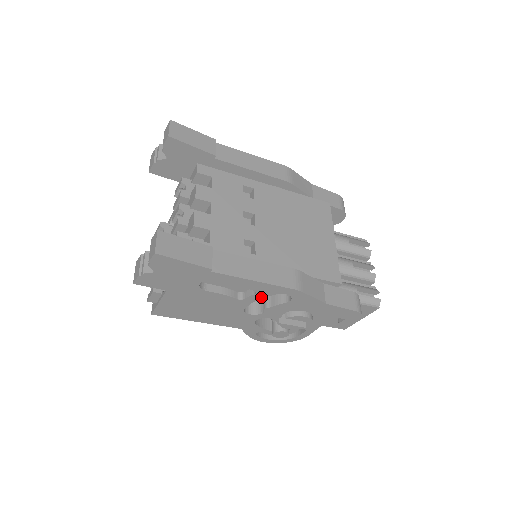
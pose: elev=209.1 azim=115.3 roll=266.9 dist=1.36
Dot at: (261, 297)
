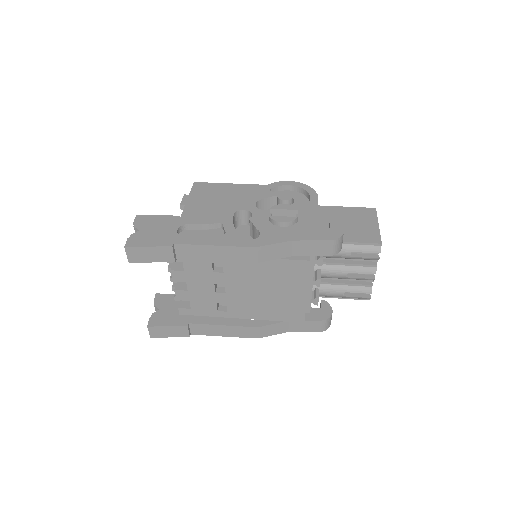
Dot at: occluded
